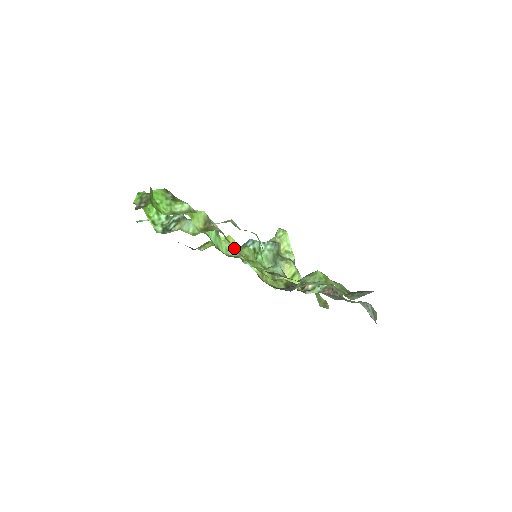
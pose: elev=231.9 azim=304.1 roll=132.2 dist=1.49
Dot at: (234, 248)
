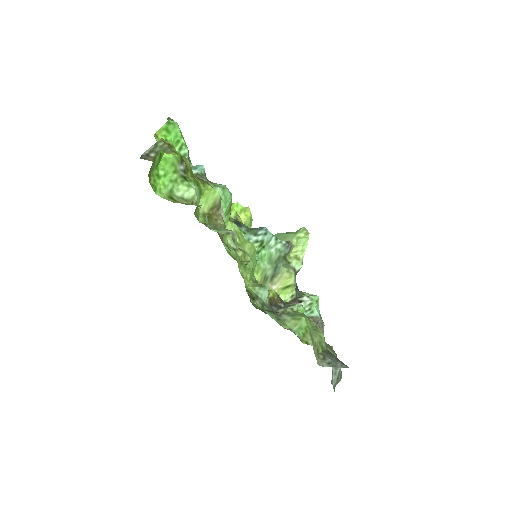
Dot at: (237, 237)
